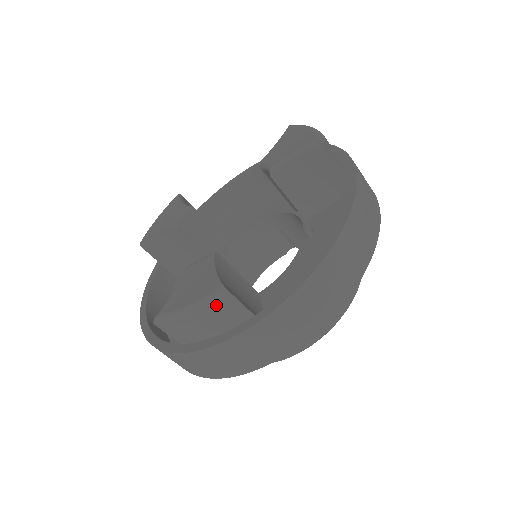
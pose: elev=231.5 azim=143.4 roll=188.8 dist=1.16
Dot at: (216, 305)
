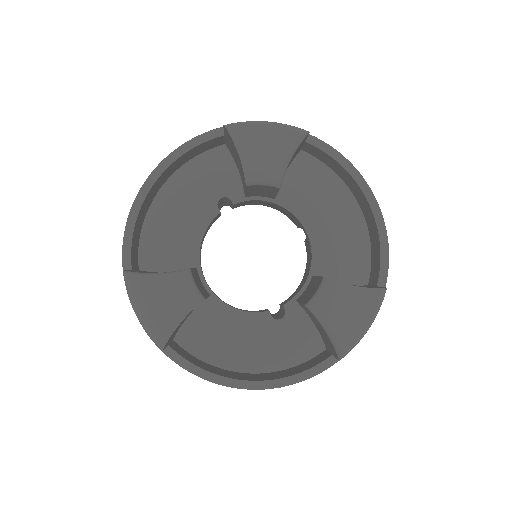
Dot at: (152, 337)
